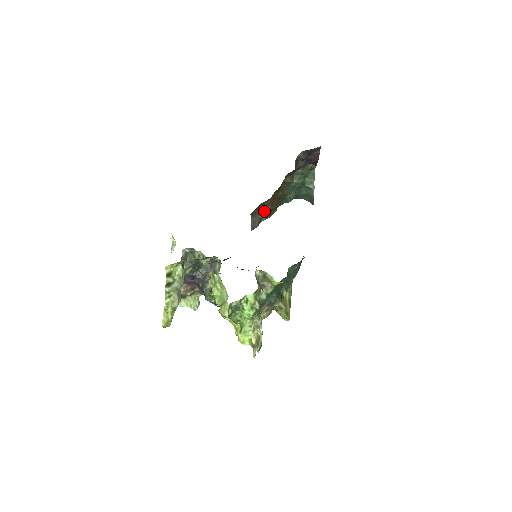
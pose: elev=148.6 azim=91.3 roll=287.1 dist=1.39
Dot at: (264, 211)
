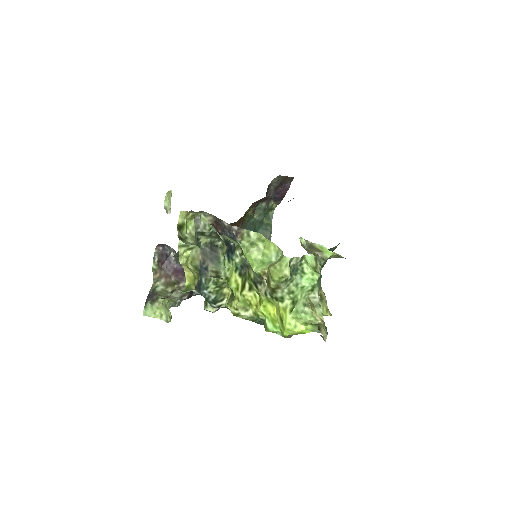
Dot at: occluded
